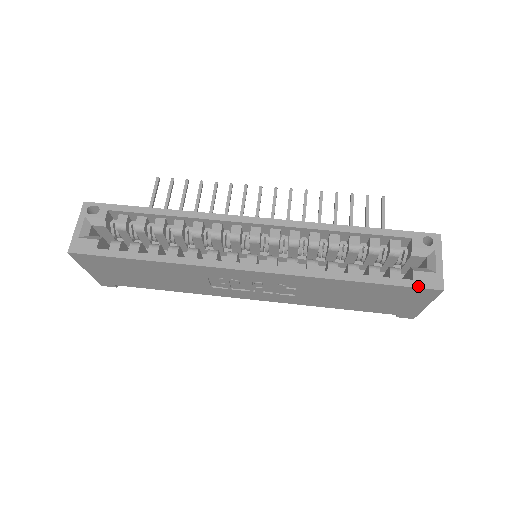
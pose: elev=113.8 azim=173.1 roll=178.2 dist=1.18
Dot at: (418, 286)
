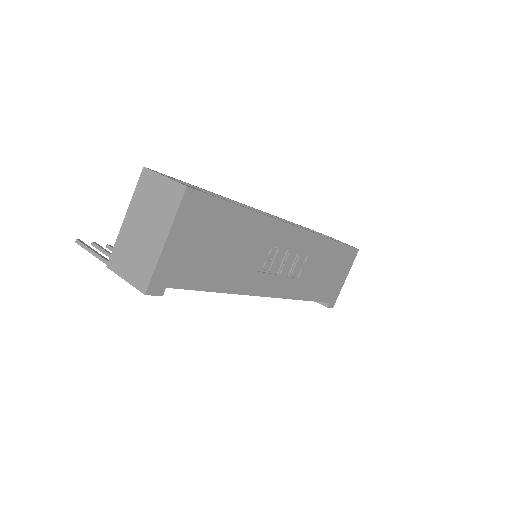
Dot at: occluded
